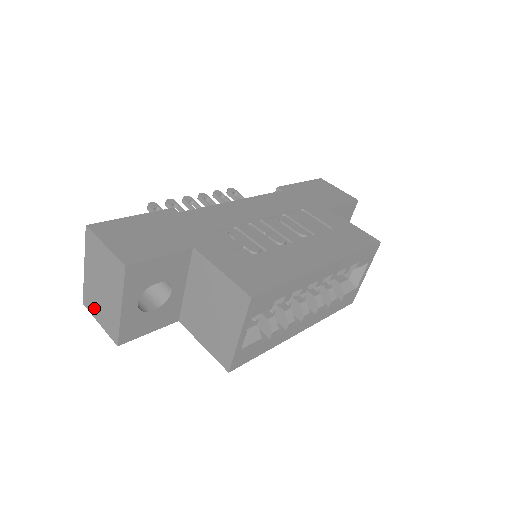
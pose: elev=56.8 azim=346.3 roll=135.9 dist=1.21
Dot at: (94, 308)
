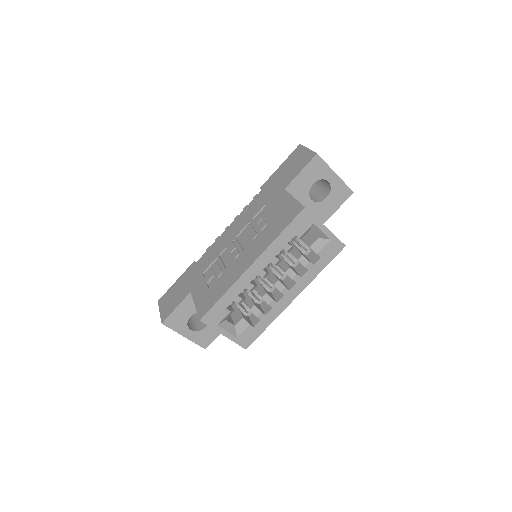
Dot at: occluded
